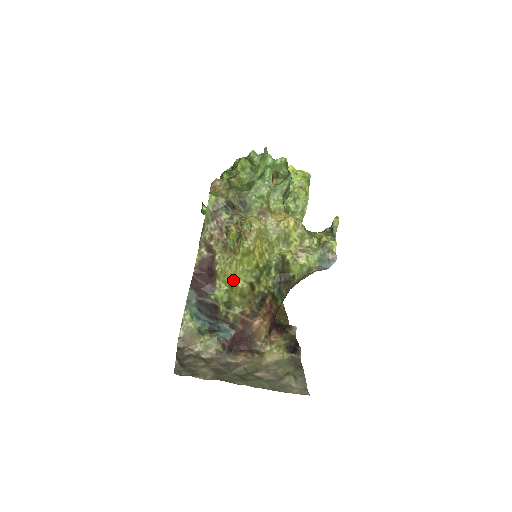
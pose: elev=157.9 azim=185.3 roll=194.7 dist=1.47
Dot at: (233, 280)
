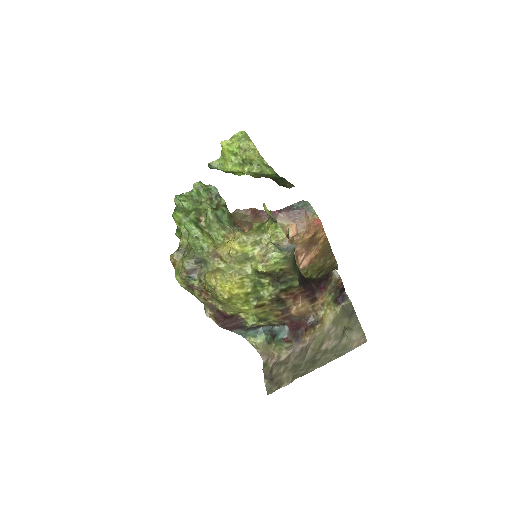
Dot at: occluded
